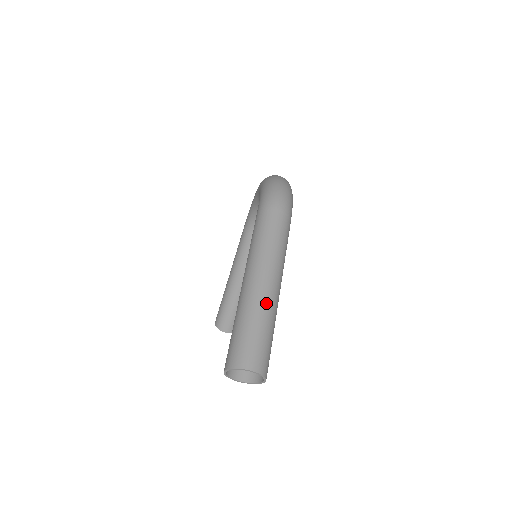
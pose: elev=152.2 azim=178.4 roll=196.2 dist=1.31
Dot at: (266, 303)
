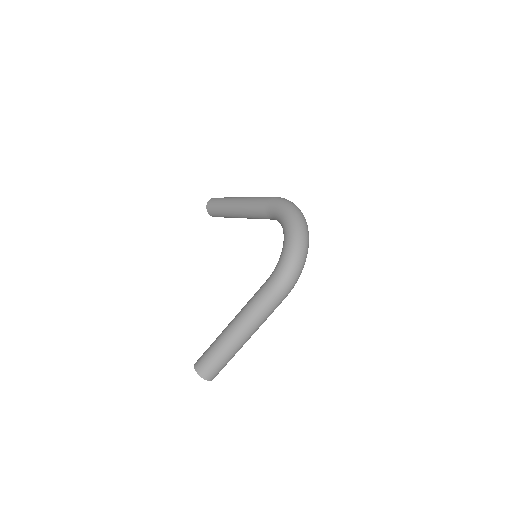
Dot at: (236, 351)
